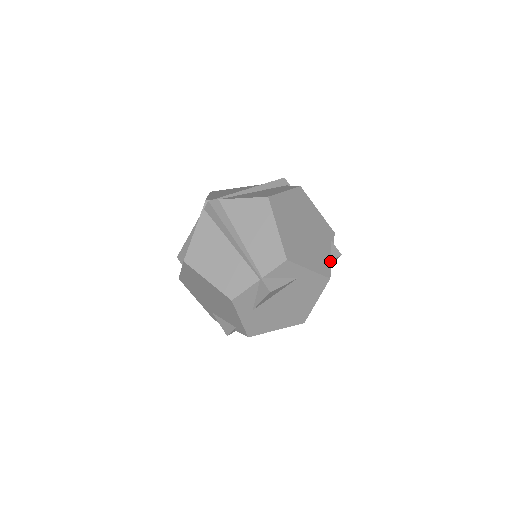
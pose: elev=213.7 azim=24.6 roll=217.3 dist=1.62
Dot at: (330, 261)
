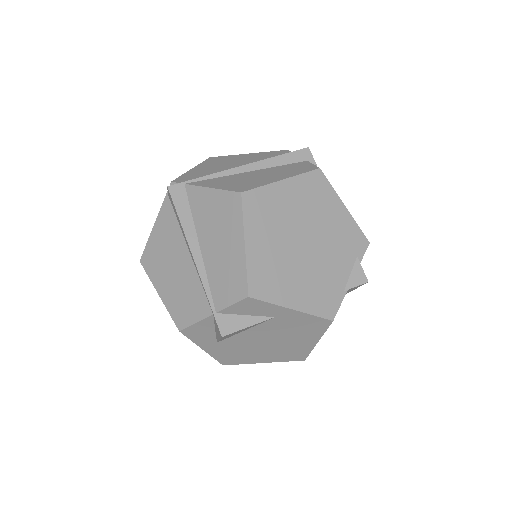
Dot at: (343, 291)
